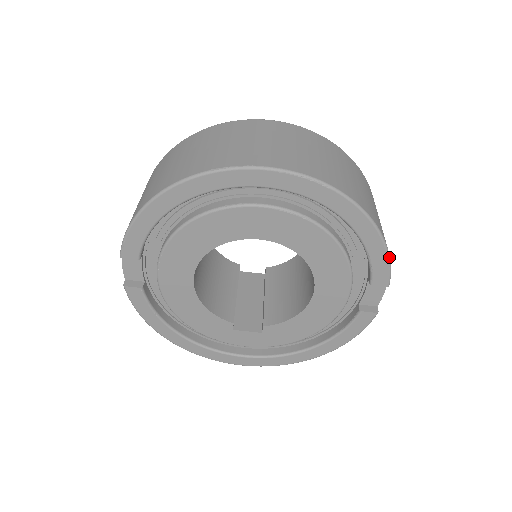
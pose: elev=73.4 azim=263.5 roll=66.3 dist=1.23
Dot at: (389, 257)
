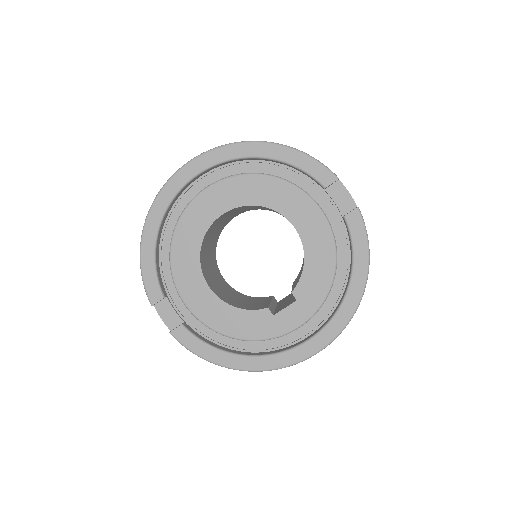
Dot at: (313, 157)
